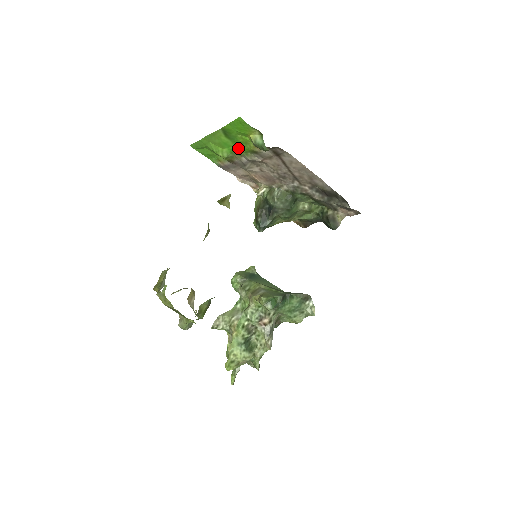
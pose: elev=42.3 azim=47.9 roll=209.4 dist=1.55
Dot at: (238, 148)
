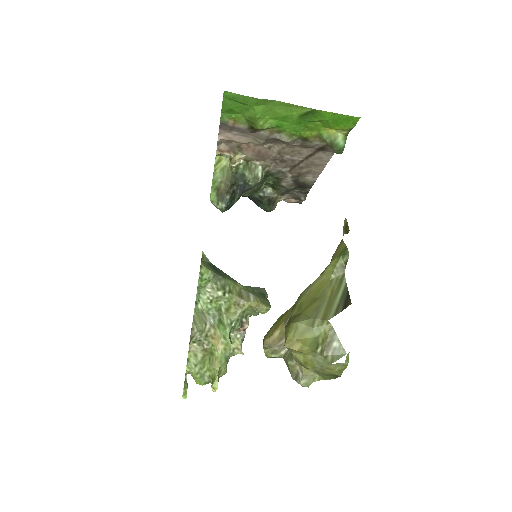
Dot at: (290, 127)
